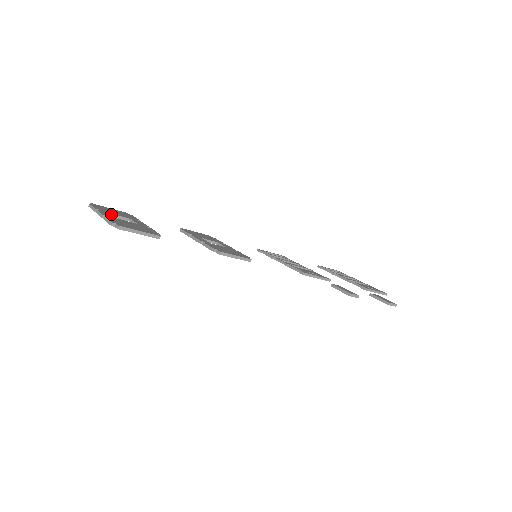
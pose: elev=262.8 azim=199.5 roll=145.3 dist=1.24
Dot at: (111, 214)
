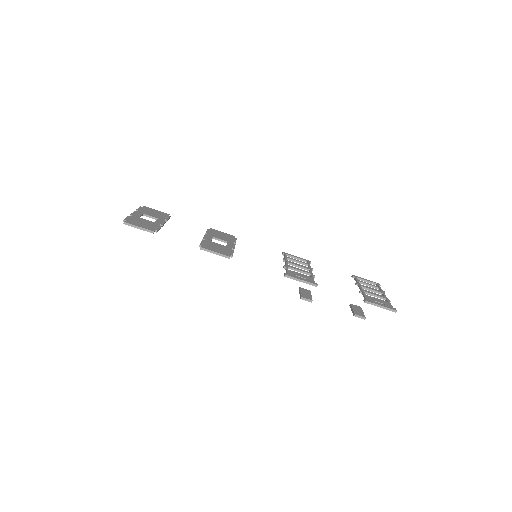
Dot at: (144, 214)
